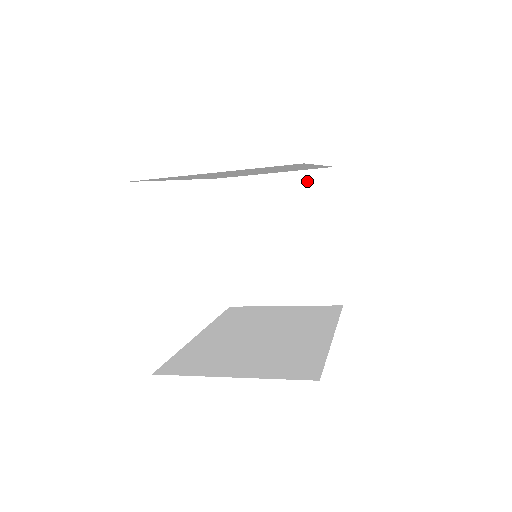
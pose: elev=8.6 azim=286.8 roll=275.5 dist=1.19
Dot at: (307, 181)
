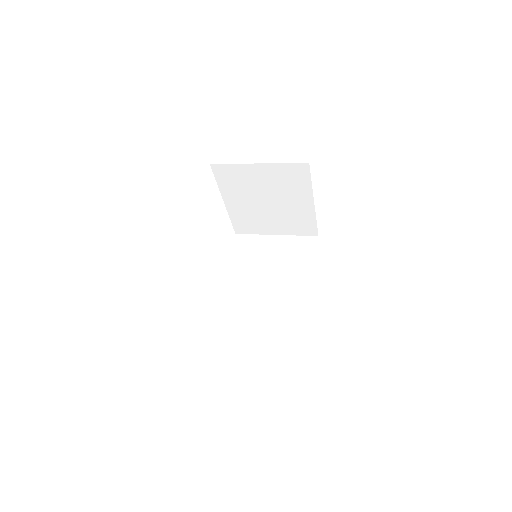
Dot at: (287, 170)
